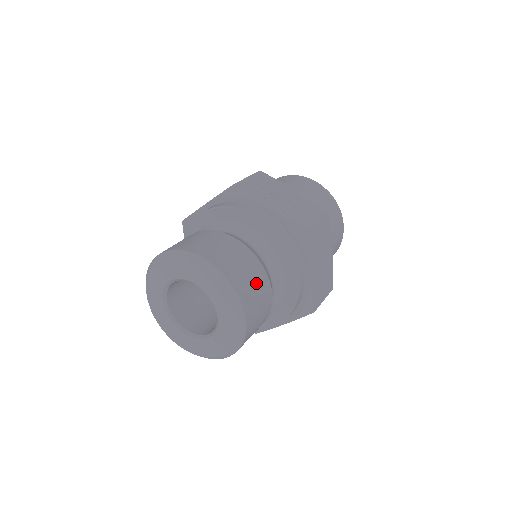
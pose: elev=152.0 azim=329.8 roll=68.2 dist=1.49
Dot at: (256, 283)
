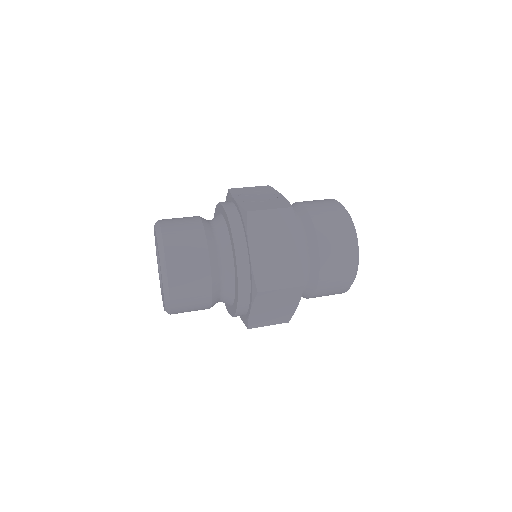
Dot at: (190, 244)
